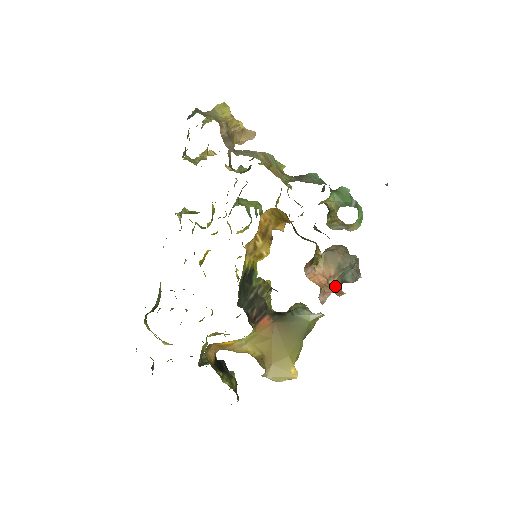
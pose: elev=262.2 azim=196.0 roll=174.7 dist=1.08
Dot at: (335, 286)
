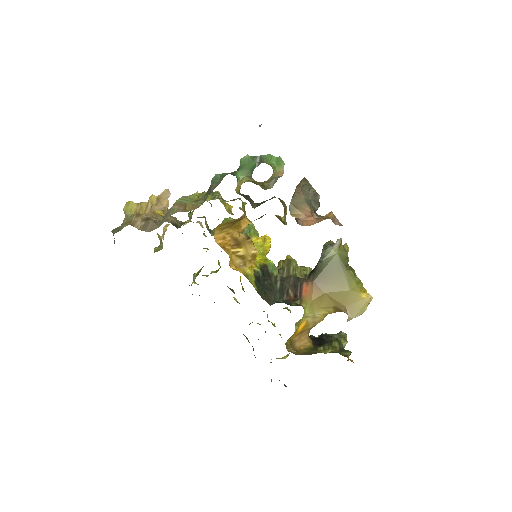
Dot at: (319, 217)
